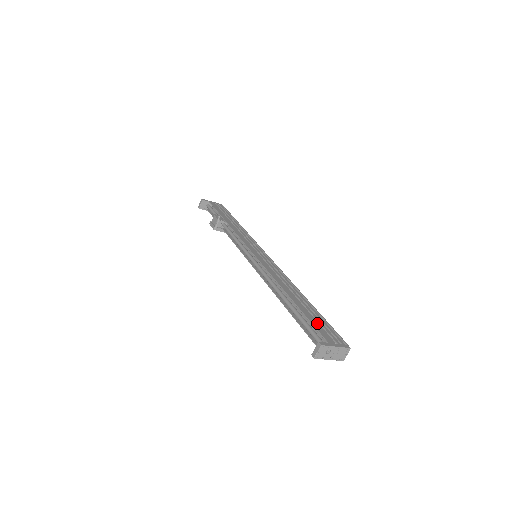
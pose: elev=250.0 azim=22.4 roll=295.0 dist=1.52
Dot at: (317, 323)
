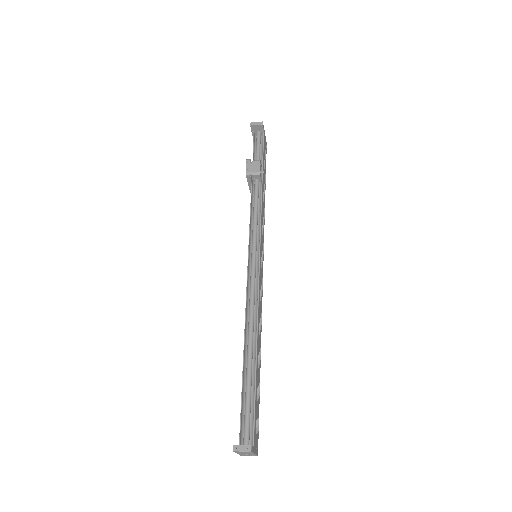
Dot at: (257, 409)
